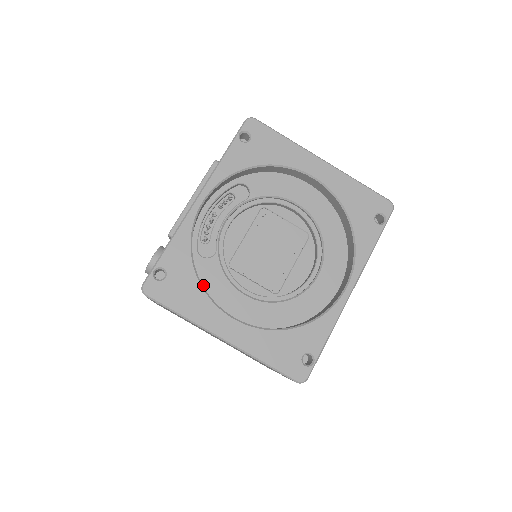
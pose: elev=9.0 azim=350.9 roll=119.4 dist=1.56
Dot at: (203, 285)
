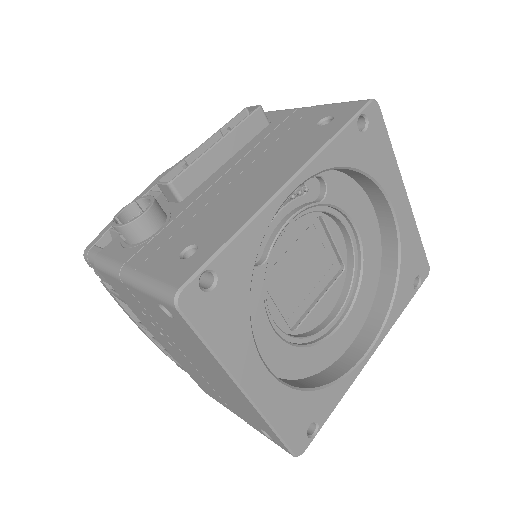
Dot at: occluded
